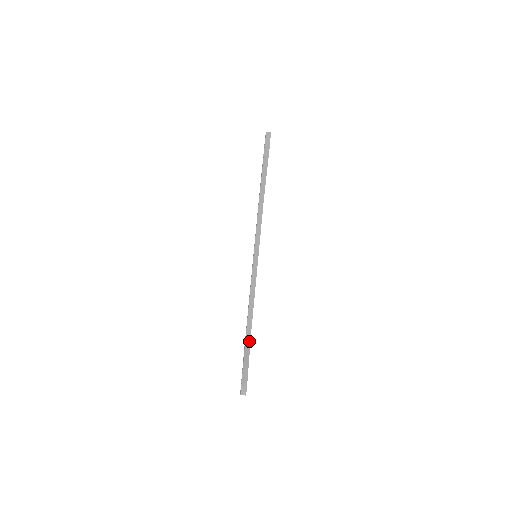
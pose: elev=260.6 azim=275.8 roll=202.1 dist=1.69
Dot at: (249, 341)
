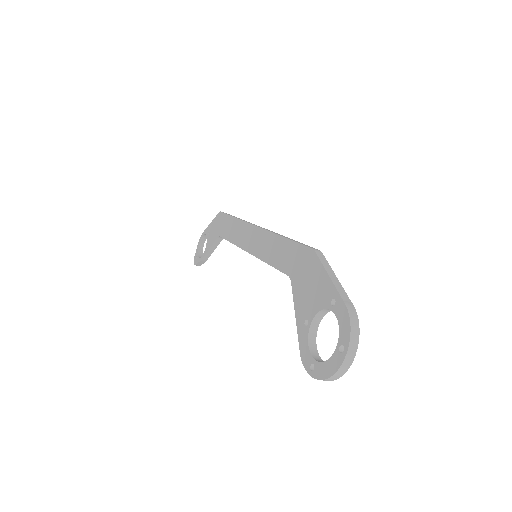
Dot at: (219, 242)
